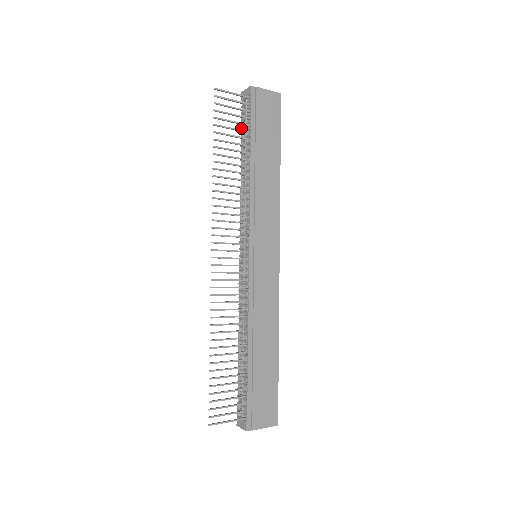
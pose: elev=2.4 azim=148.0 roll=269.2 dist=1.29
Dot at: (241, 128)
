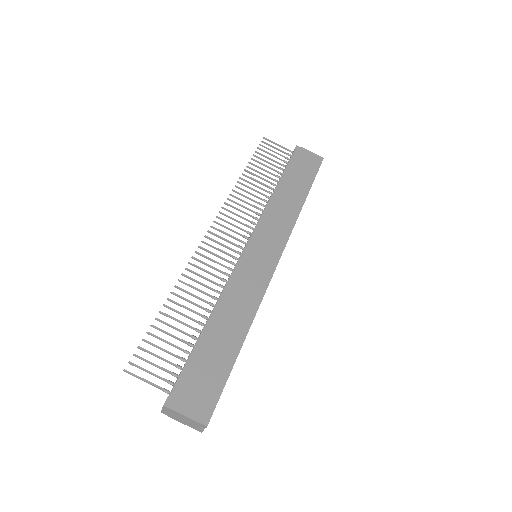
Dot at: occluded
